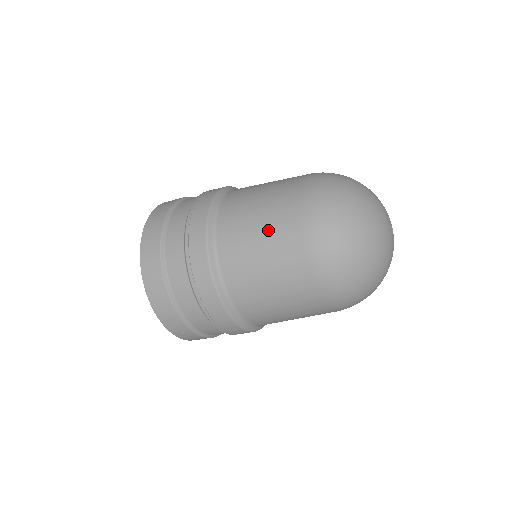
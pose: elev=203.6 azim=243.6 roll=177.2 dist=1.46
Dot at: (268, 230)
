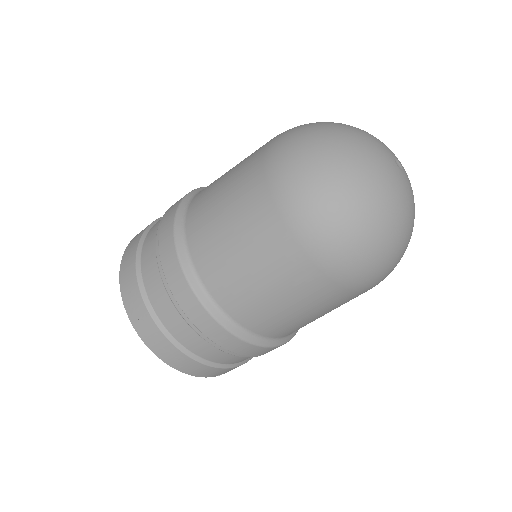
Dot at: occluded
